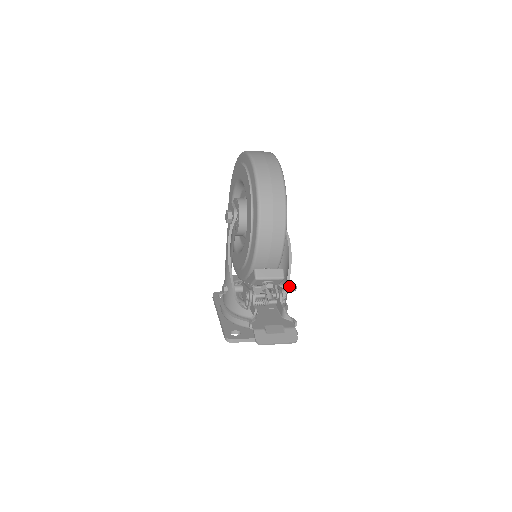
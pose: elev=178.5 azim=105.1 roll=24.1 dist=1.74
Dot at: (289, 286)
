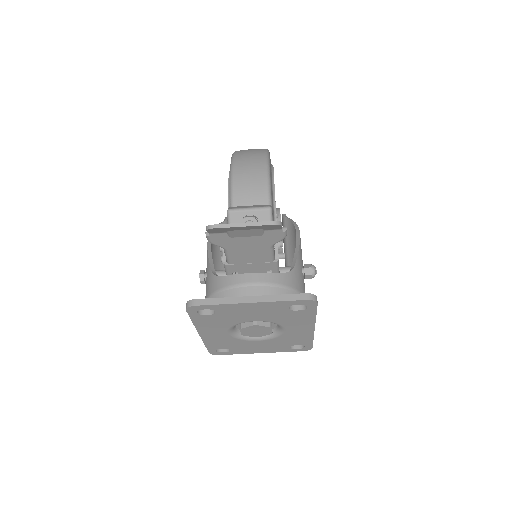
Dot at: (303, 267)
